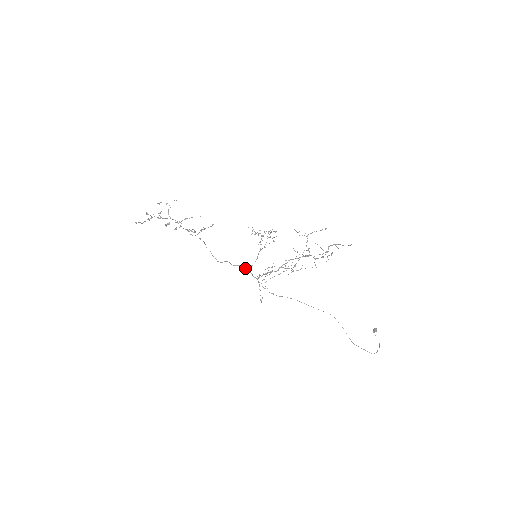
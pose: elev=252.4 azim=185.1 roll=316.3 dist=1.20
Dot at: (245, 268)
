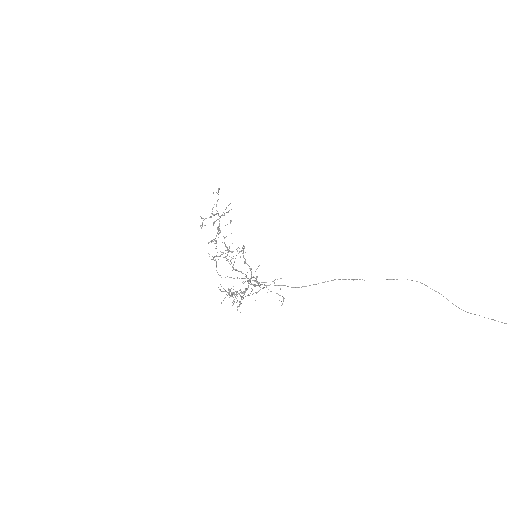
Dot at: (245, 278)
